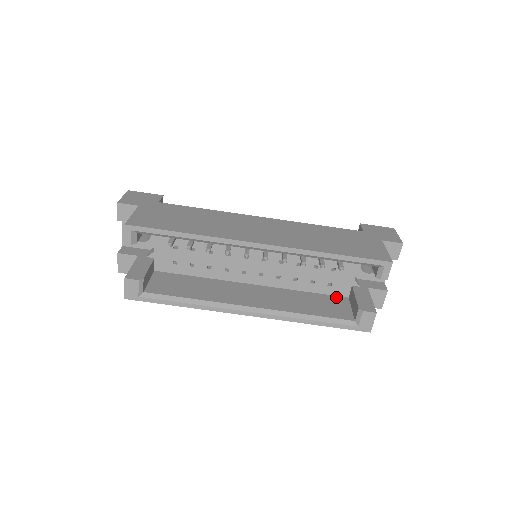
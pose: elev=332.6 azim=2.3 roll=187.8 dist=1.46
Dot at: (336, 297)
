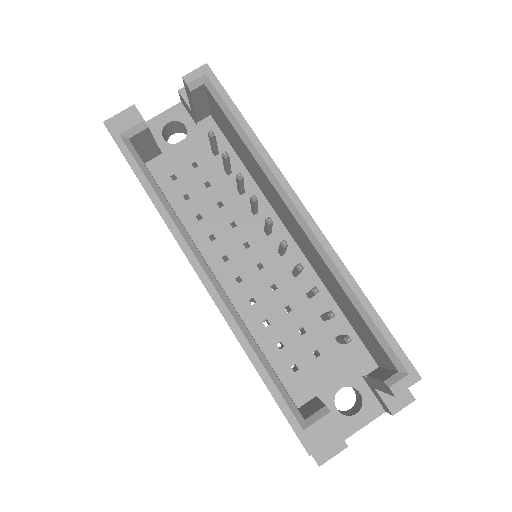
Dot at: (287, 391)
